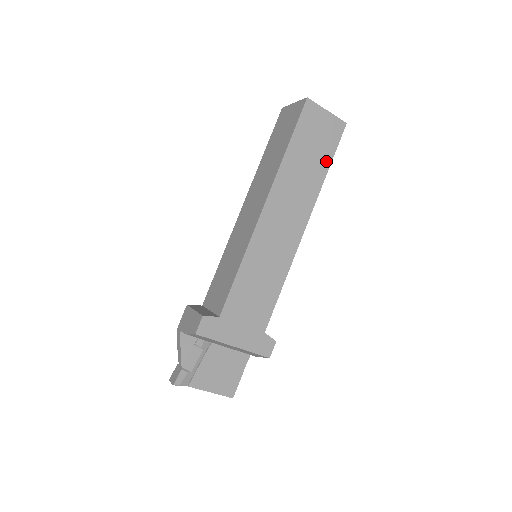
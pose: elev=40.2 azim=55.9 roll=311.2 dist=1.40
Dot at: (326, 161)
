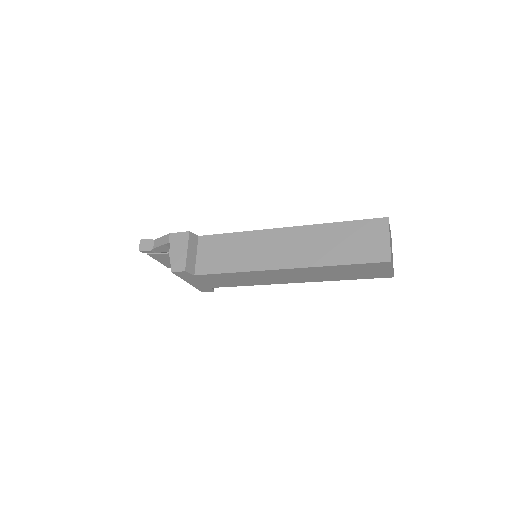
Dot at: (353, 278)
